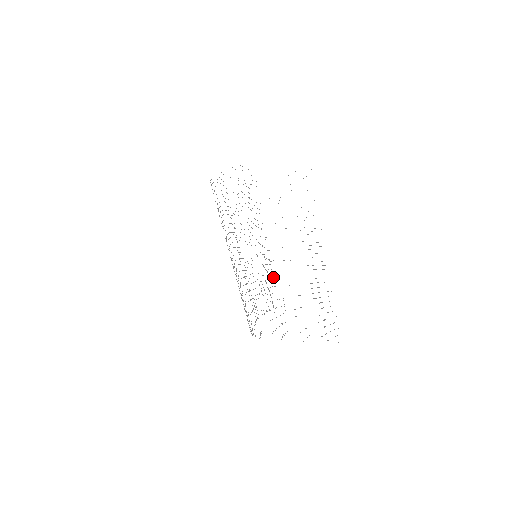
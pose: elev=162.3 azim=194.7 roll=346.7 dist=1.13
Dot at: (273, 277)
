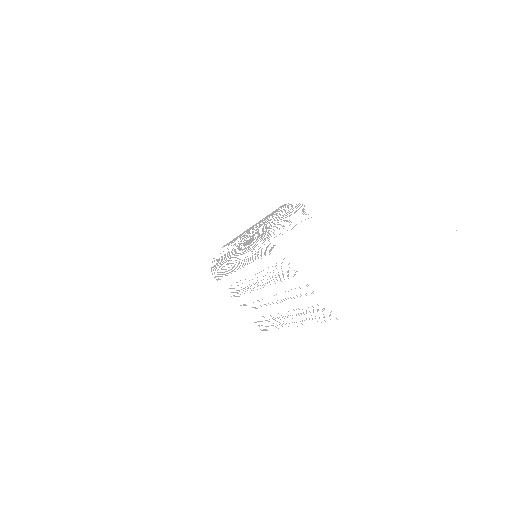
Dot at: occluded
